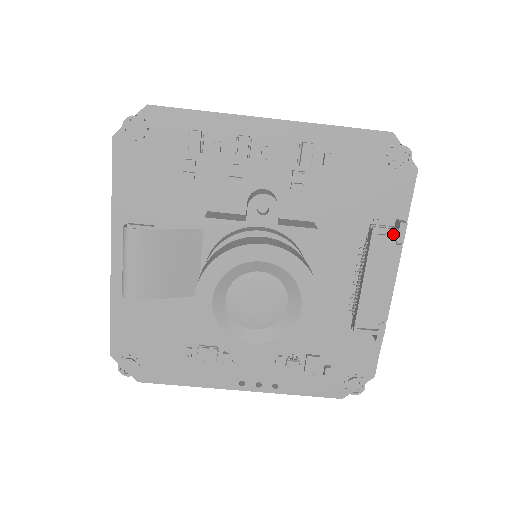
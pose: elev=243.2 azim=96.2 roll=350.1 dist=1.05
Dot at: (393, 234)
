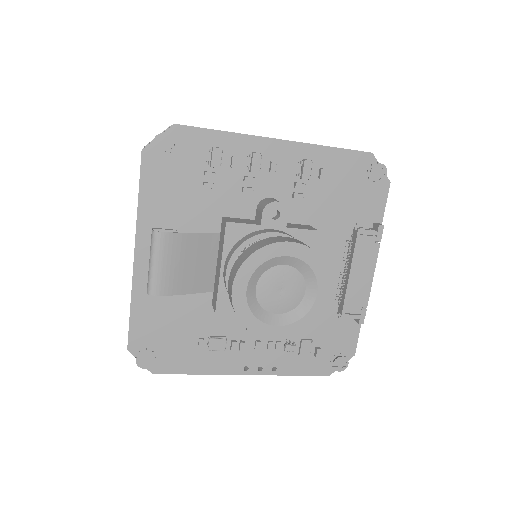
Dot at: (373, 234)
